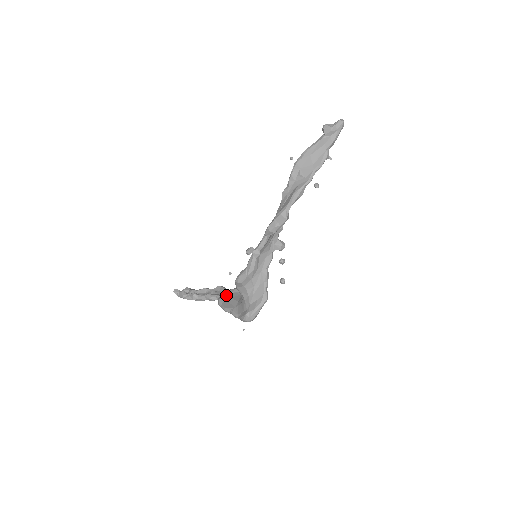
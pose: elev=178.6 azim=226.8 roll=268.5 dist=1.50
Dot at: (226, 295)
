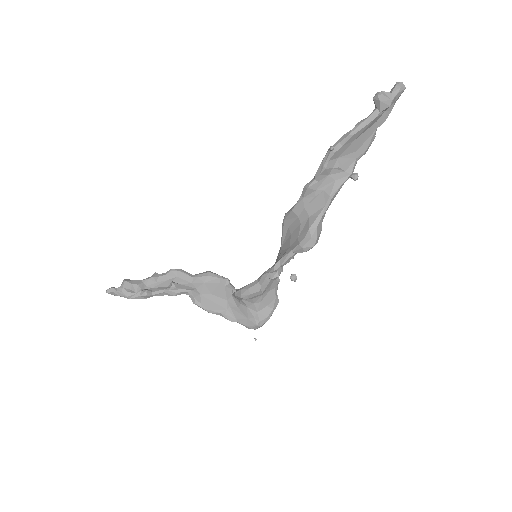
Dot at: (197, 287)
